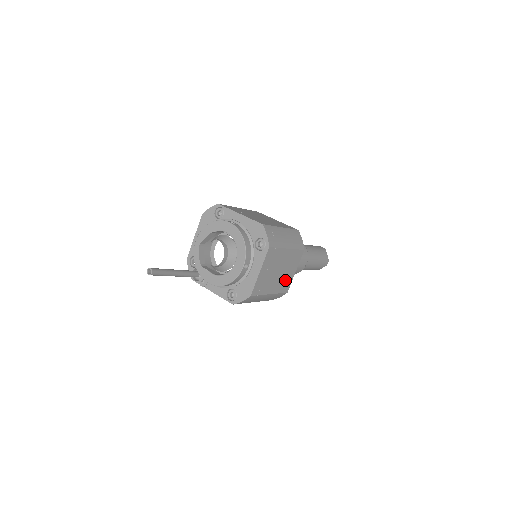
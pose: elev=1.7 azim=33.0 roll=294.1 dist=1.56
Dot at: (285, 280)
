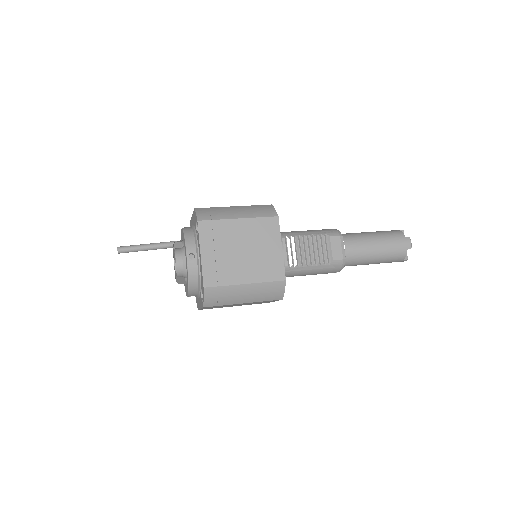
Dot at: (258, 303)
